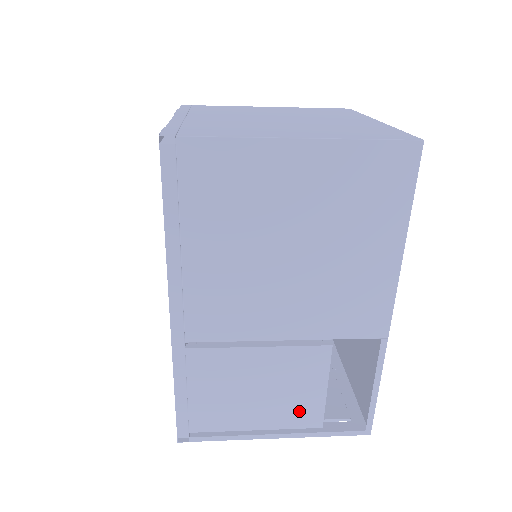
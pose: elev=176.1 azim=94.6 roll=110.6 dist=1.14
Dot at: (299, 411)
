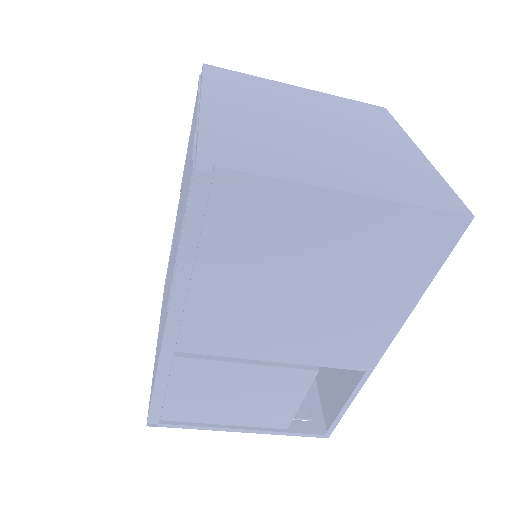
Dot at: (270, 415)
